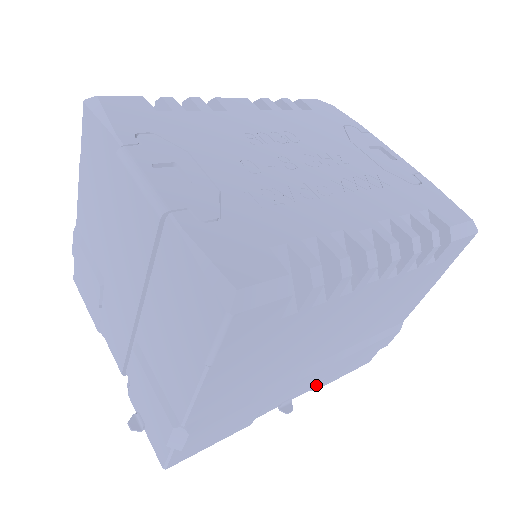
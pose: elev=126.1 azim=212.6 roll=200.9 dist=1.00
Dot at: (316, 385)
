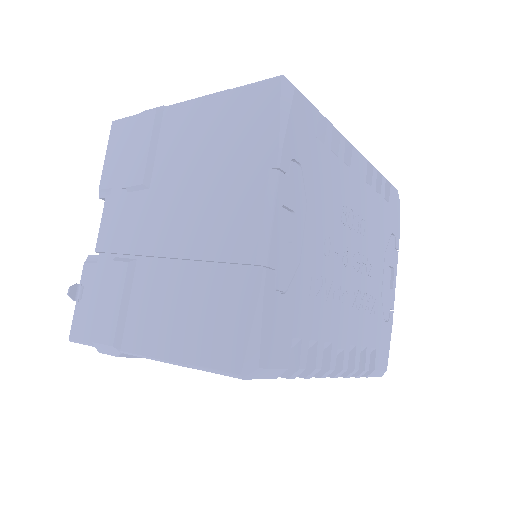
Dot at: occluded
